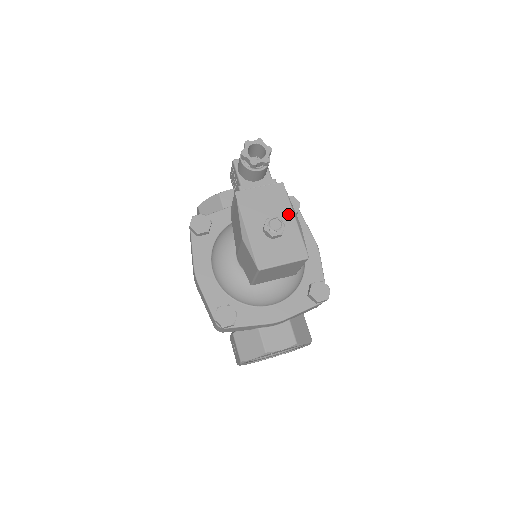
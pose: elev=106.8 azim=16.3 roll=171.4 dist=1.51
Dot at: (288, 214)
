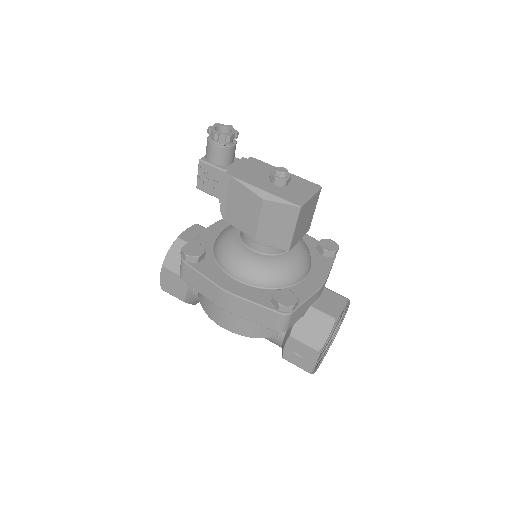
Dot at: occluded
